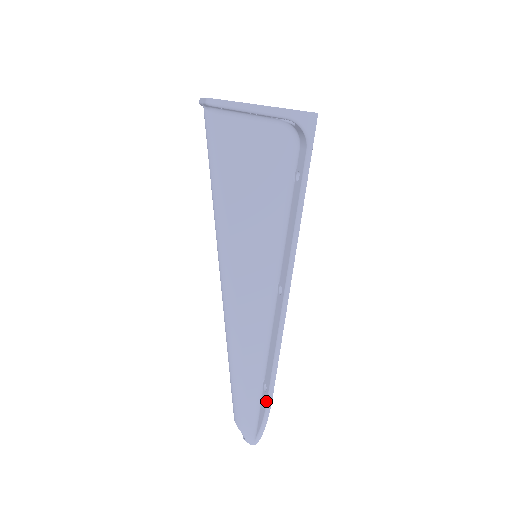
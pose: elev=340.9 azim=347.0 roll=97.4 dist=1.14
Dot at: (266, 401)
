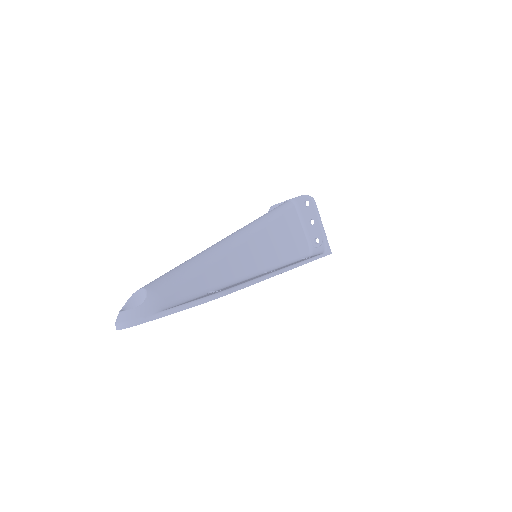
Dot at: (221, 291)
